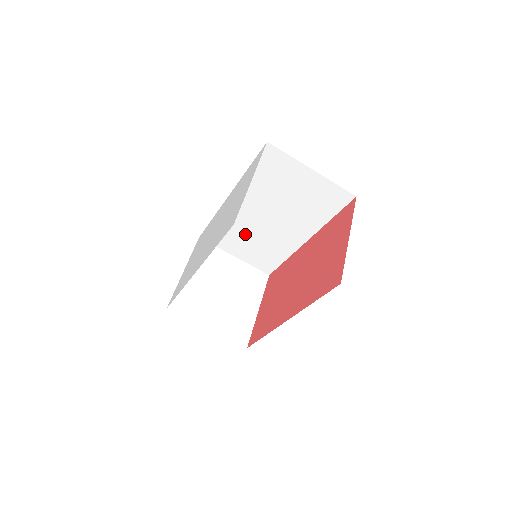
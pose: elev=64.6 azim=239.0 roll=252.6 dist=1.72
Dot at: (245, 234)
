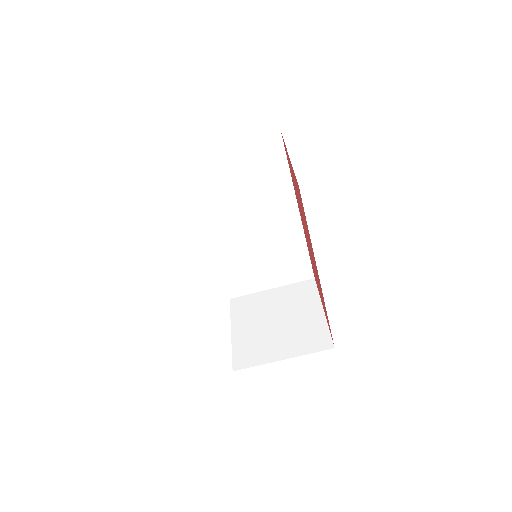
Dot at: (254, 259)
